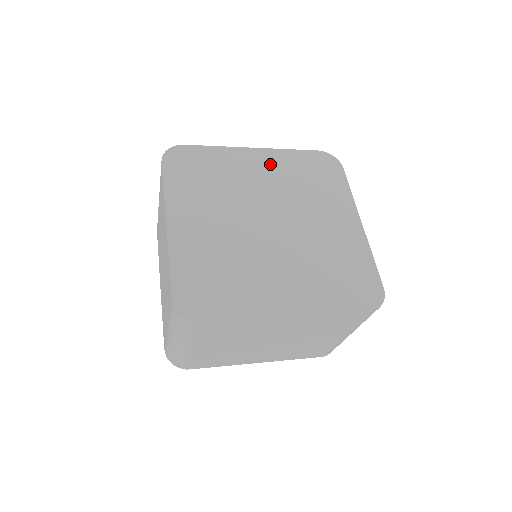
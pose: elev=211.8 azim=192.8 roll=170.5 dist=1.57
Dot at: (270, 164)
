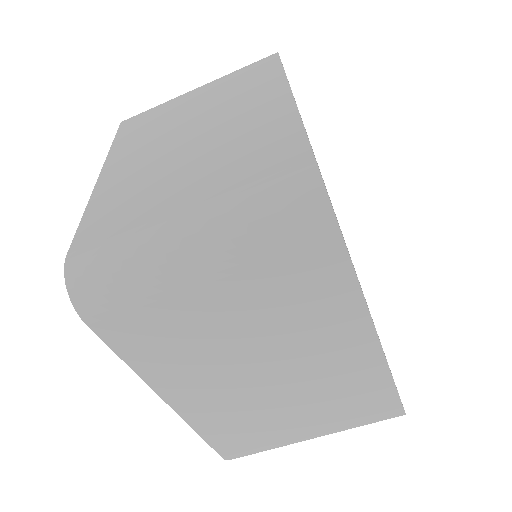
Dot at: occluded
